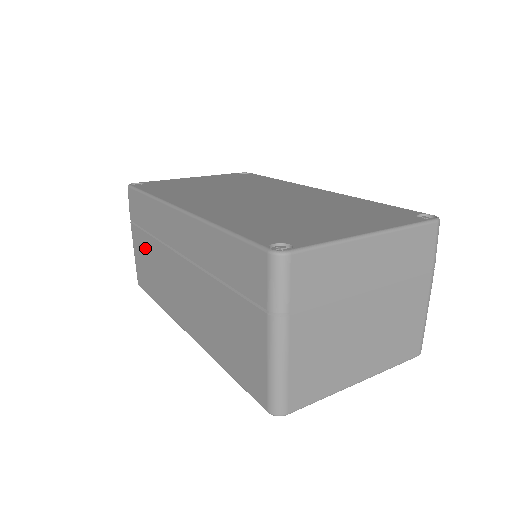
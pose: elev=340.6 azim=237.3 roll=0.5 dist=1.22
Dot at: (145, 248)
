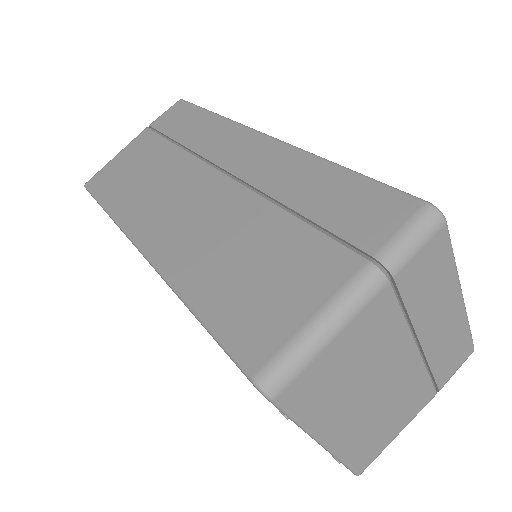
Dot at: (150, 154)
